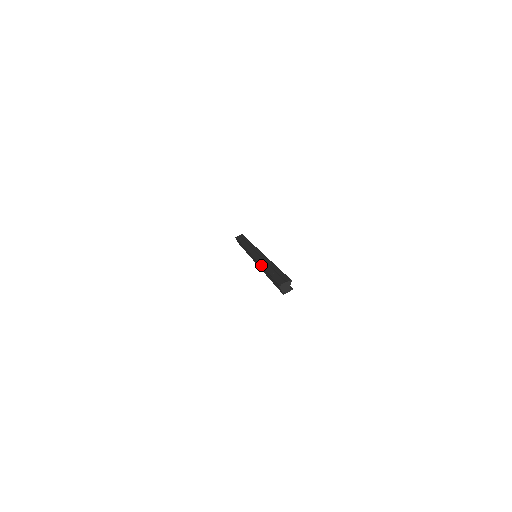
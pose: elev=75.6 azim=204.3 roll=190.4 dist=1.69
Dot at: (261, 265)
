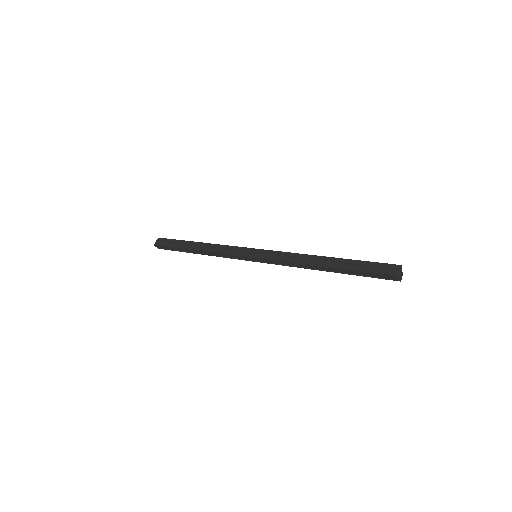
Dot at: (308, 264)
